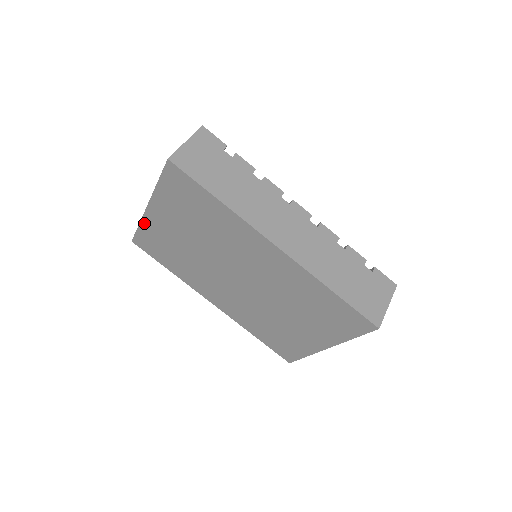
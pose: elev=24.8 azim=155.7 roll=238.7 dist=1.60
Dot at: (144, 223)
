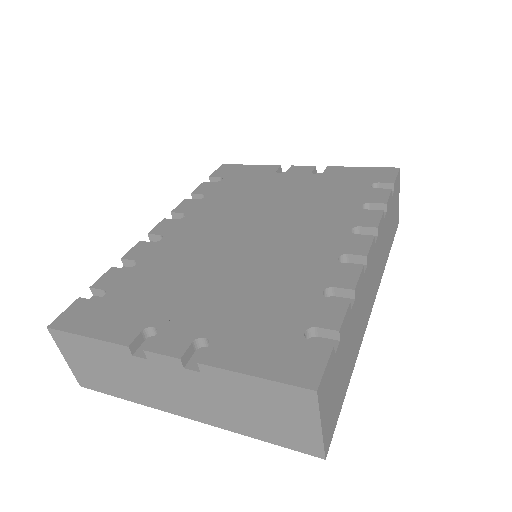
Dot at: occluded
